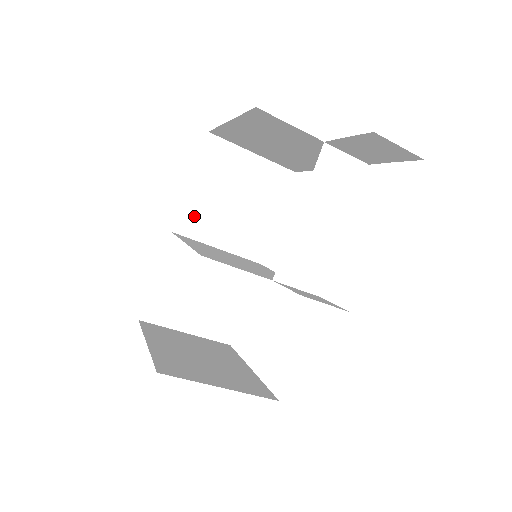
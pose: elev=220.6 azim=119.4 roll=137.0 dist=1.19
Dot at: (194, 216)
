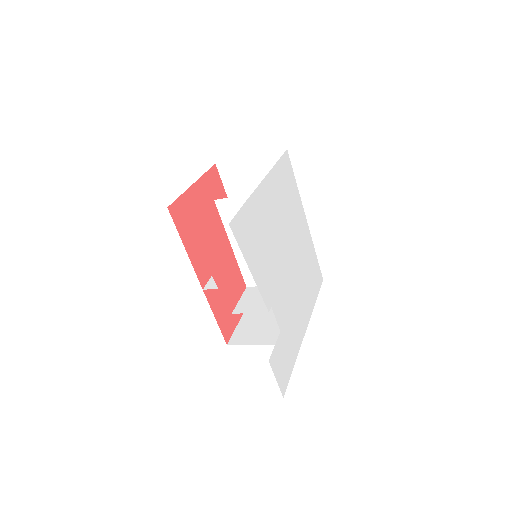
Dot at: occluded
